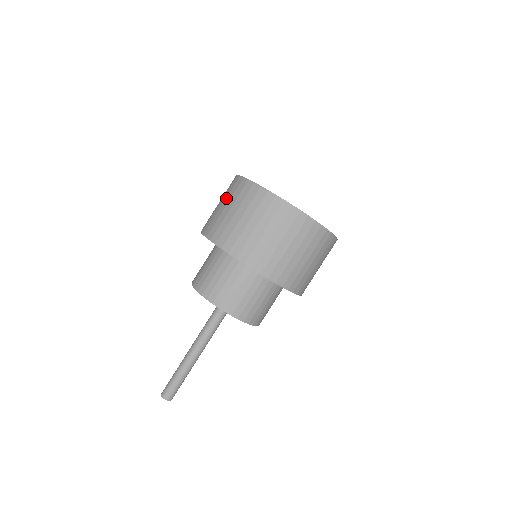
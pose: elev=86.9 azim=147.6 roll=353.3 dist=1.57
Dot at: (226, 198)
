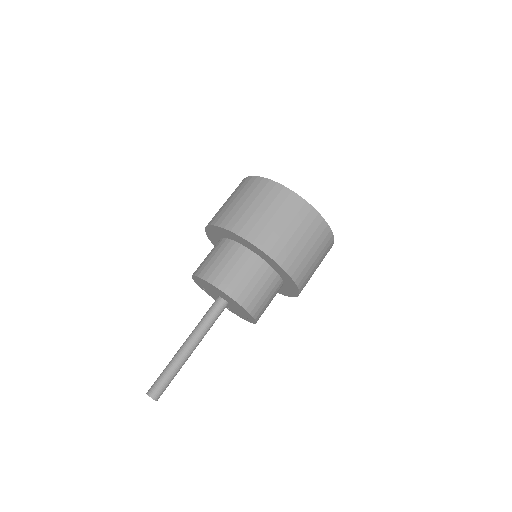
Dot at: occluded
